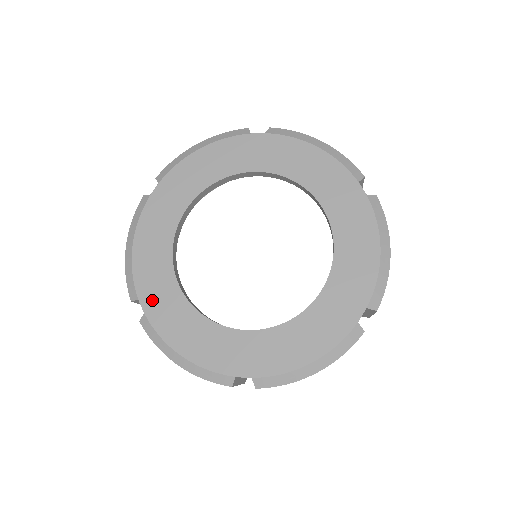
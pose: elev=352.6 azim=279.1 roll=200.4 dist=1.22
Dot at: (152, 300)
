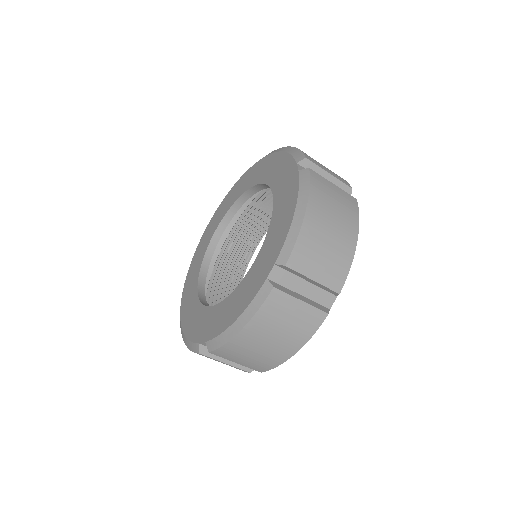
Dot at: (185, 299)
